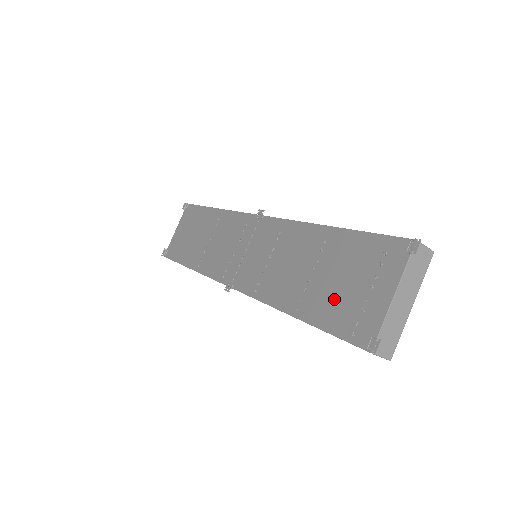
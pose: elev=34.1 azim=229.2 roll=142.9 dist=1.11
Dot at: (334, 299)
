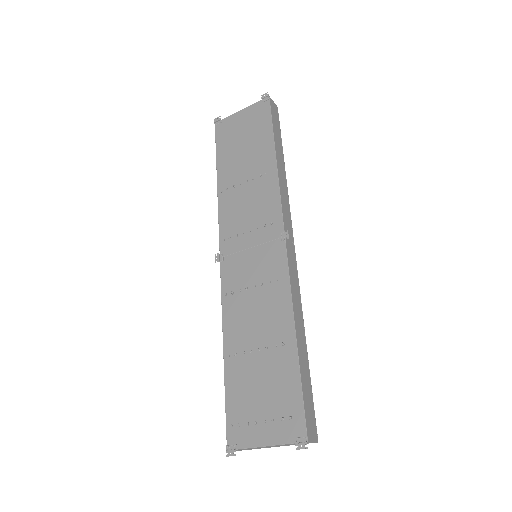
Dot at: (247, 390)
